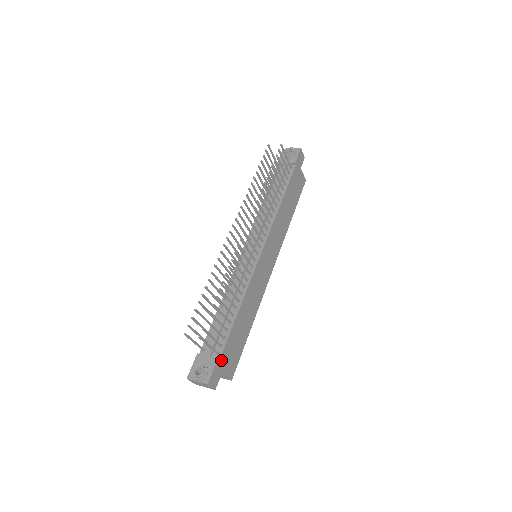
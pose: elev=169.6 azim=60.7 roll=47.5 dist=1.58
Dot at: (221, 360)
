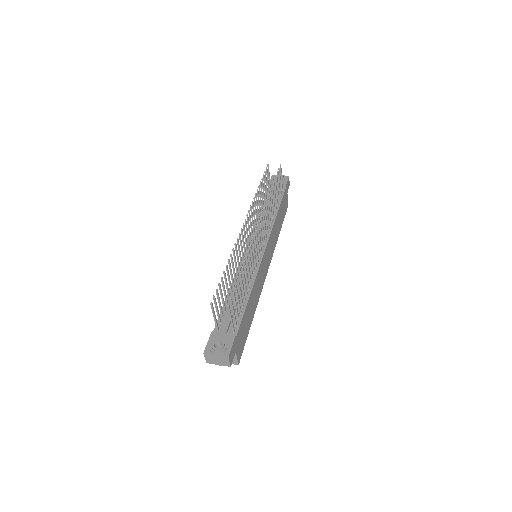
Dot at: (237, 338)
